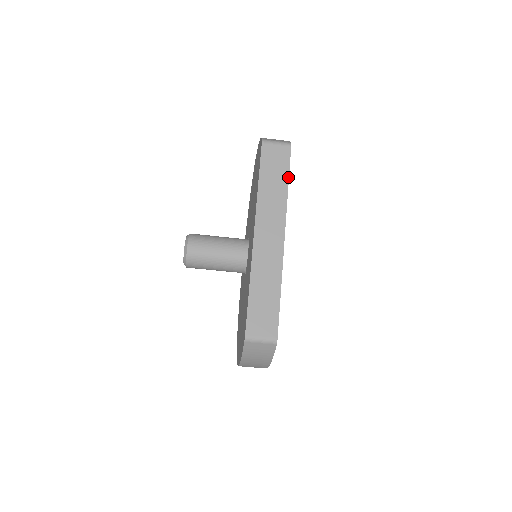
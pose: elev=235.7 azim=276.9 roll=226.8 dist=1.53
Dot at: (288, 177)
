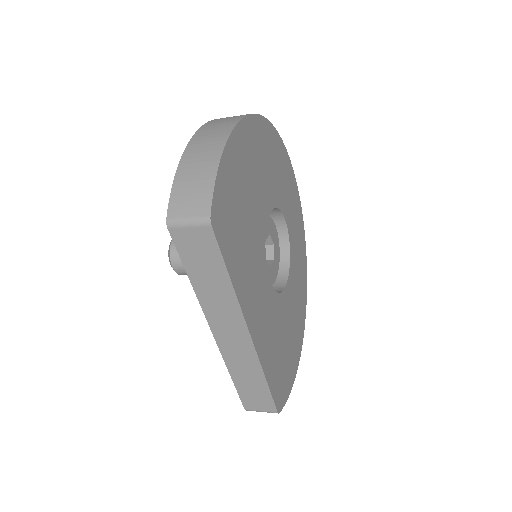
Dot at: (225, 269)
